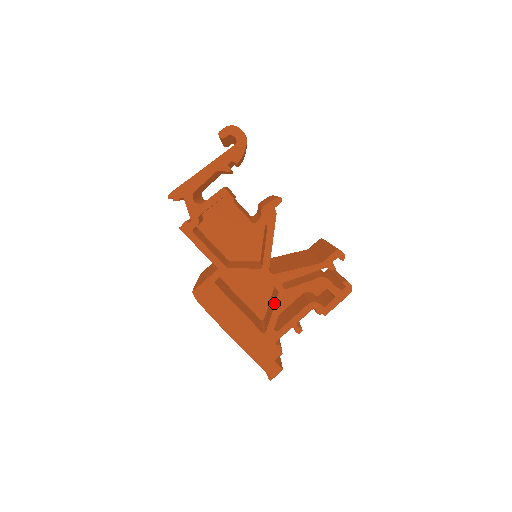
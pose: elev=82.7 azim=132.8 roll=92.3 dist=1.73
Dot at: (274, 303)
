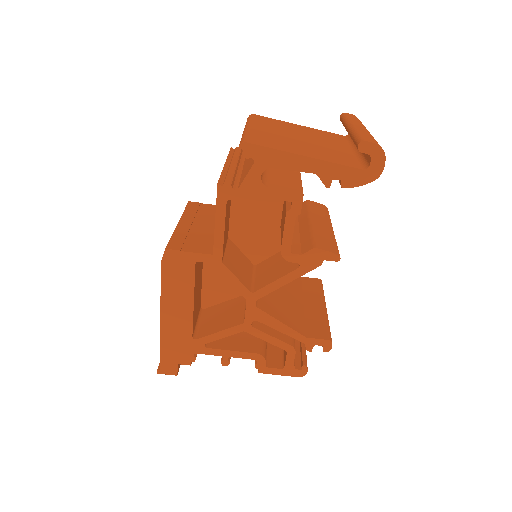
Dot at: (229, 324)
